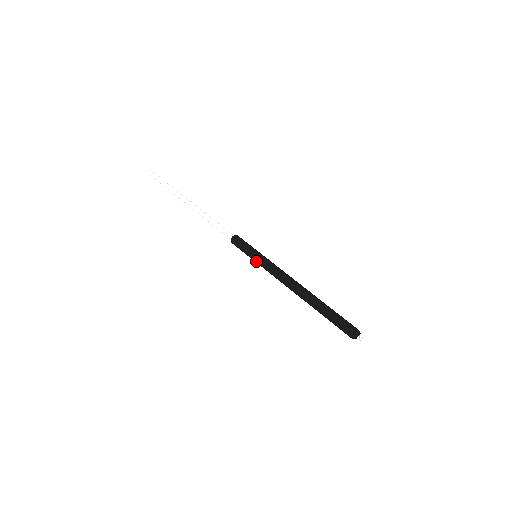
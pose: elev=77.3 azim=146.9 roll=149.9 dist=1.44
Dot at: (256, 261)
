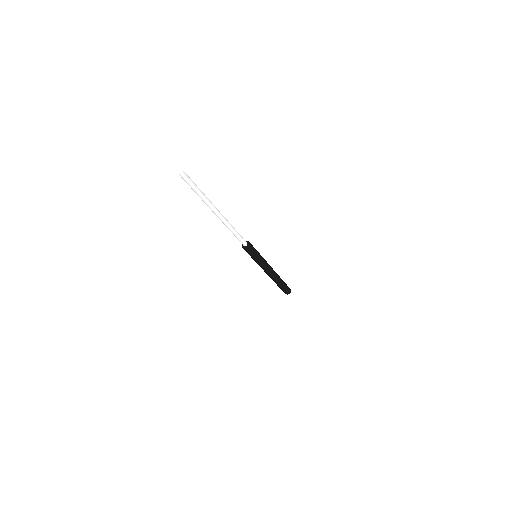
Dot at: (255, 261)
